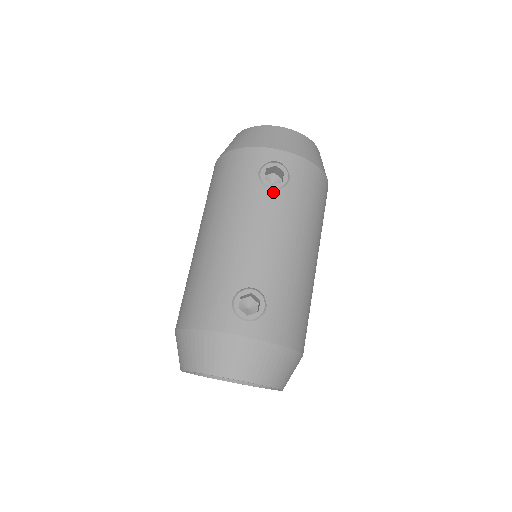
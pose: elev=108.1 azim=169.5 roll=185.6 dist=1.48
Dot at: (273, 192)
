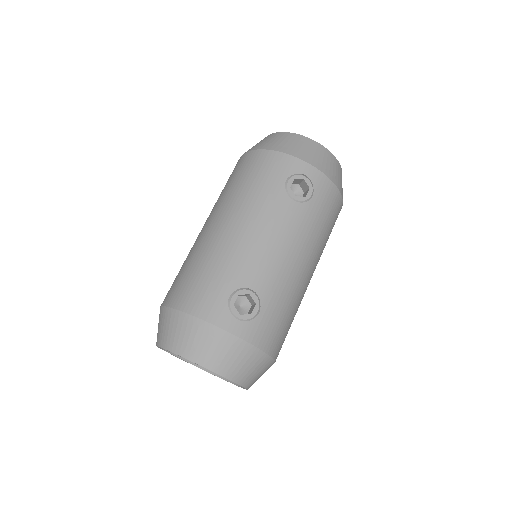
Dot at: (294, 204)
